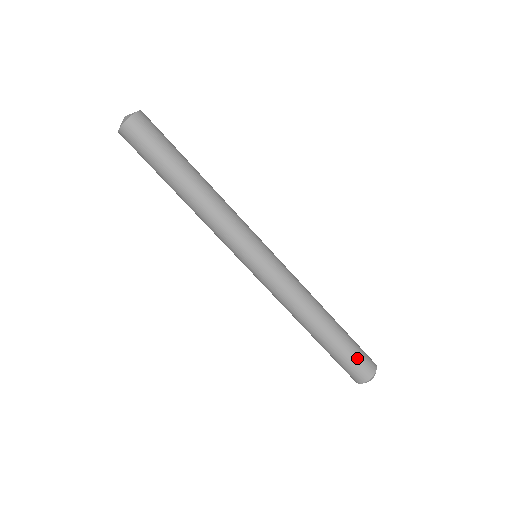
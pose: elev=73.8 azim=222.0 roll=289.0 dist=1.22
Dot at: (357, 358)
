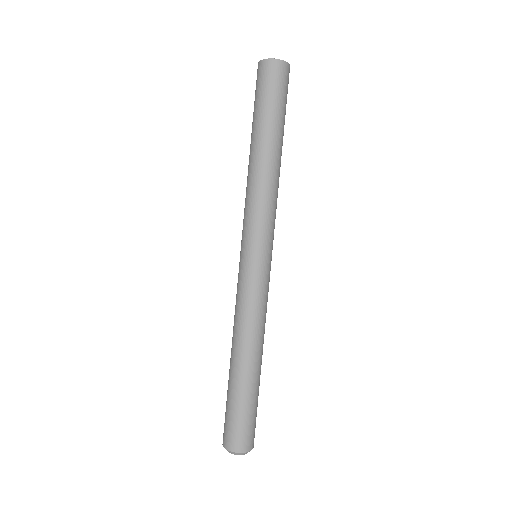
Dot at: (233, 421)
